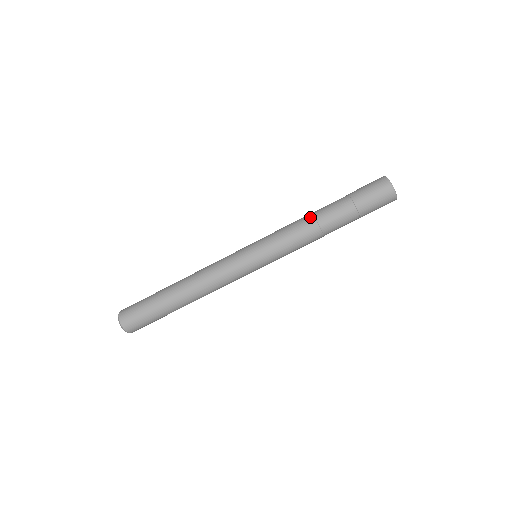
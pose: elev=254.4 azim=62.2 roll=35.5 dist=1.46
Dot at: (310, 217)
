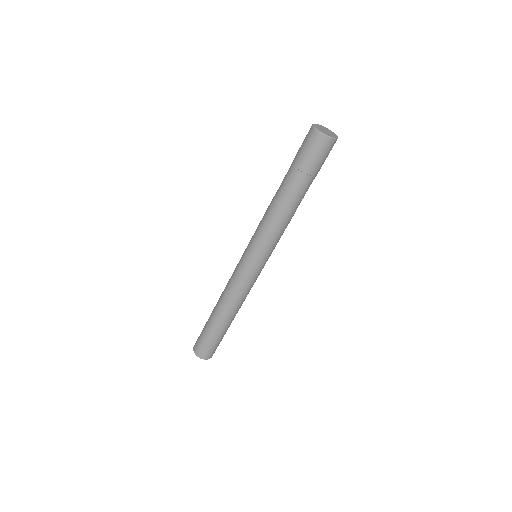
Dot at: occluded
